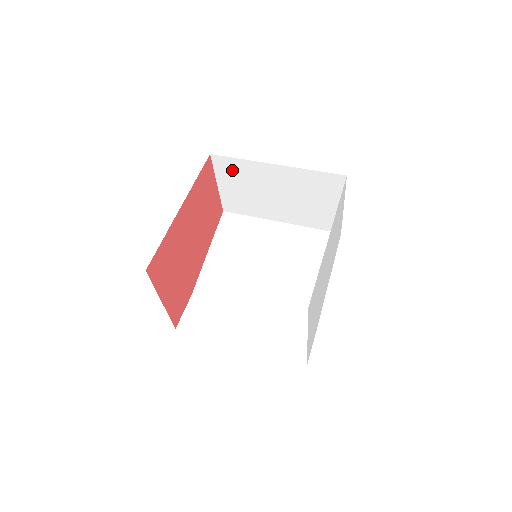
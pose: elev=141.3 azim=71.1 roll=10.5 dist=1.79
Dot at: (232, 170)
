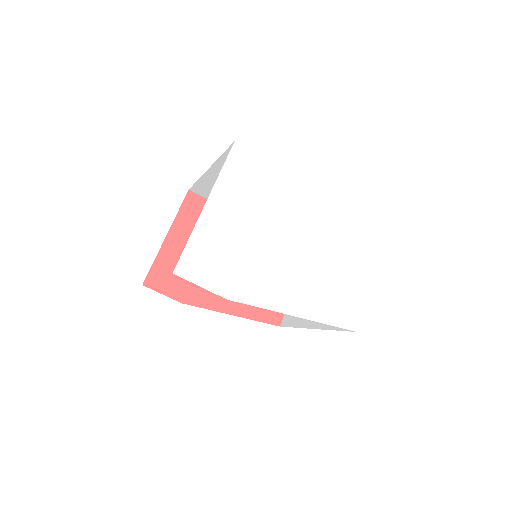
Dot at: occluded
